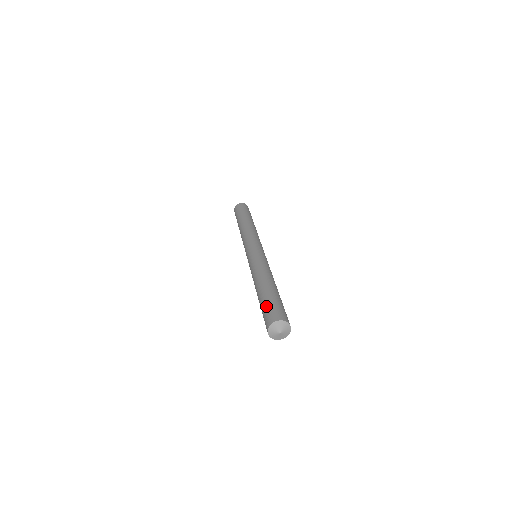
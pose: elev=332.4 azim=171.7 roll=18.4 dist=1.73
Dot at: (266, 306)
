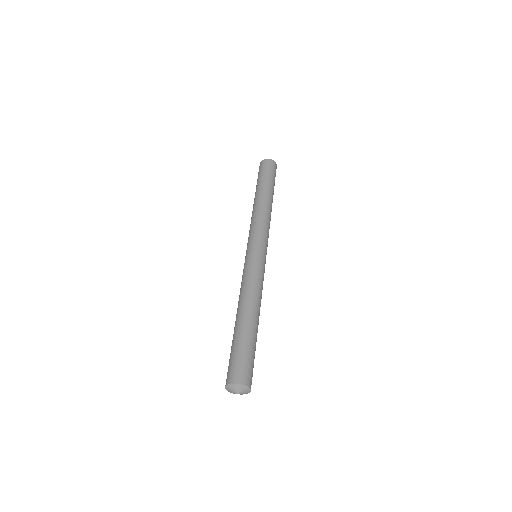
Dot at: (240, 353)
